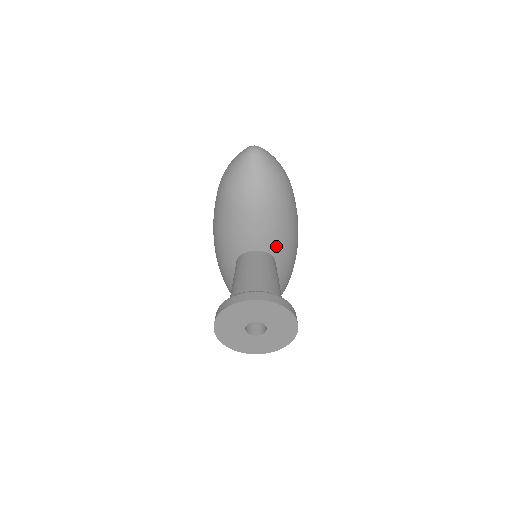
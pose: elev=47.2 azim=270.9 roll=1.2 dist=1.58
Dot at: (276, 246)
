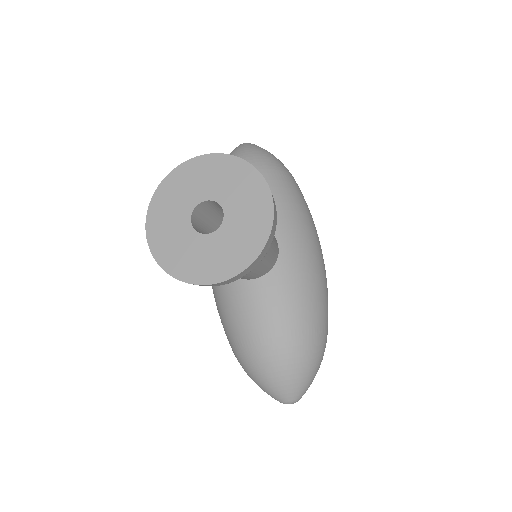
Dot at: occluded
